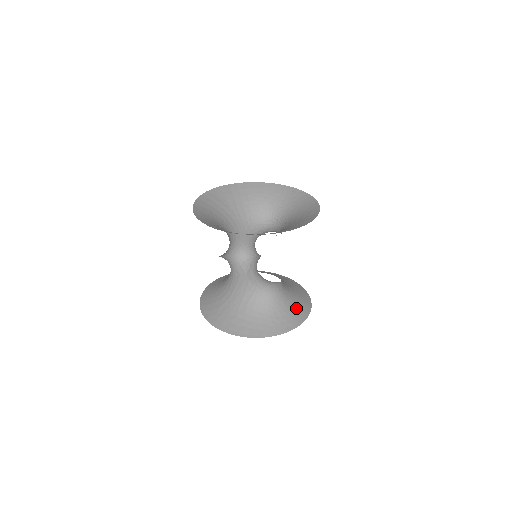
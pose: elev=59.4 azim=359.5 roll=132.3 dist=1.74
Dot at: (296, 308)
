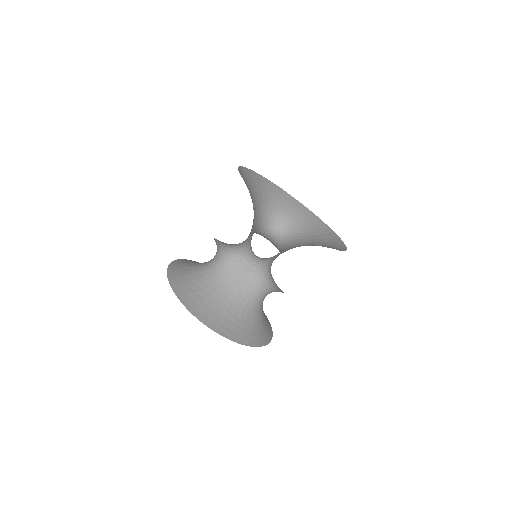
Dot at: (266, 320)
